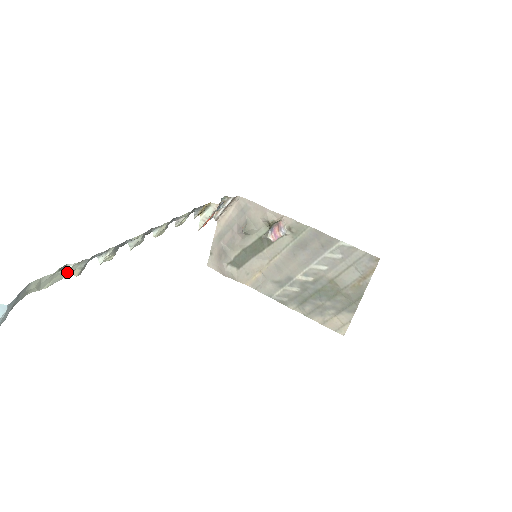
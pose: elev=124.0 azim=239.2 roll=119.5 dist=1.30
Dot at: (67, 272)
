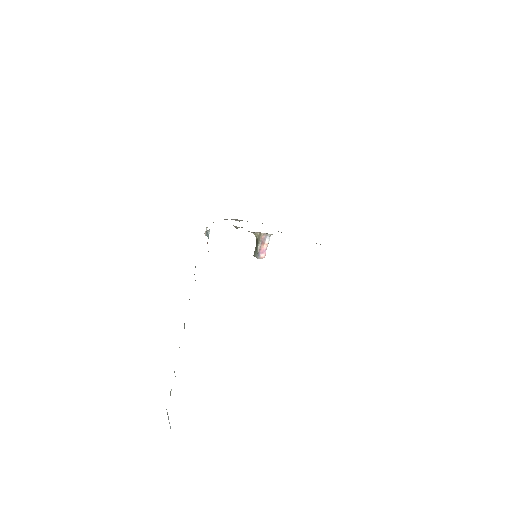
Dot at: occluded
